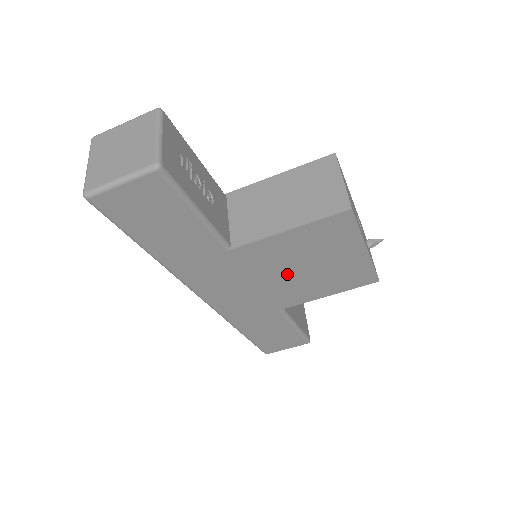
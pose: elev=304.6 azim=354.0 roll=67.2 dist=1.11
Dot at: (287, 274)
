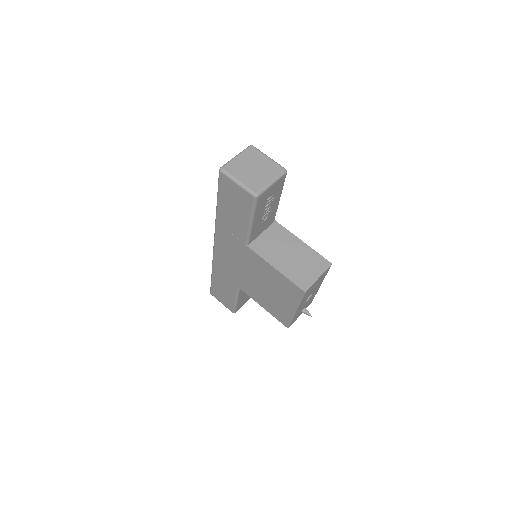
Dot at: (257, 280)
